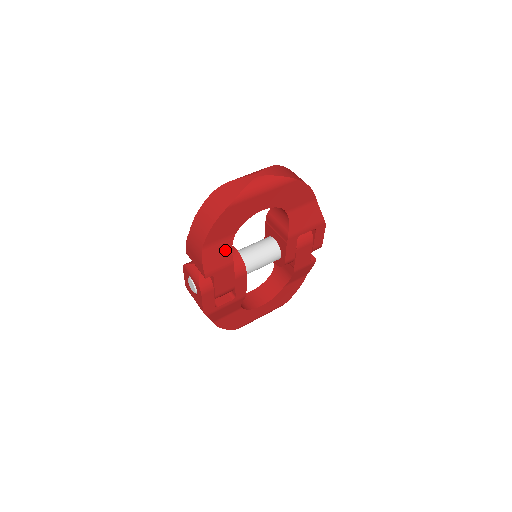
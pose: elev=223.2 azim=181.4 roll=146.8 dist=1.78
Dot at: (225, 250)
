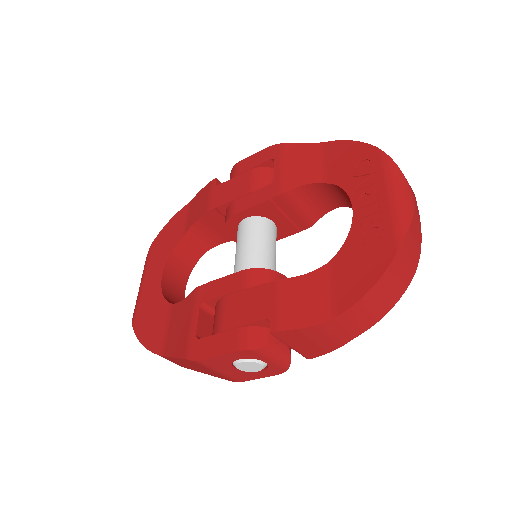
Dot at: occluded
